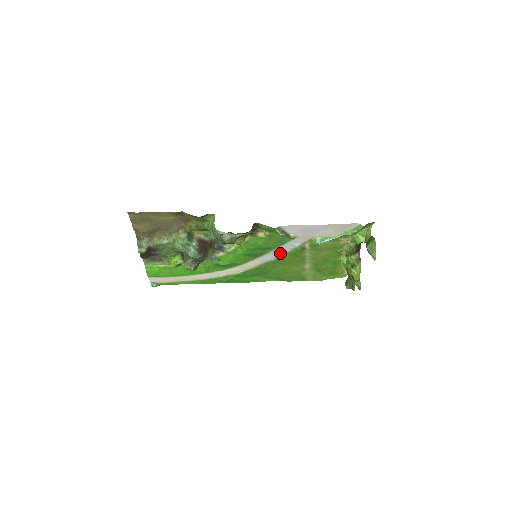
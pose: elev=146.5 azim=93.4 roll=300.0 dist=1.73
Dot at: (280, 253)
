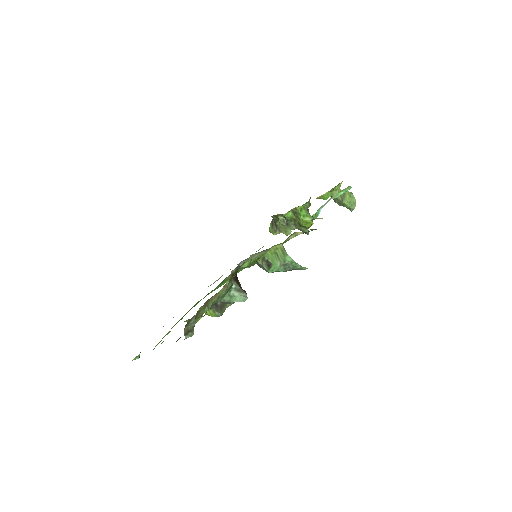
Dot at: occluded
